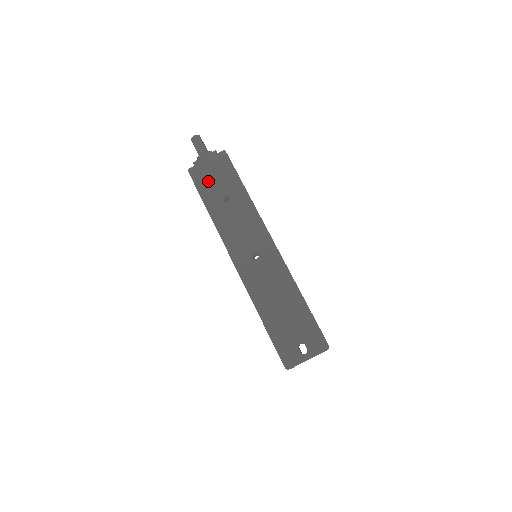
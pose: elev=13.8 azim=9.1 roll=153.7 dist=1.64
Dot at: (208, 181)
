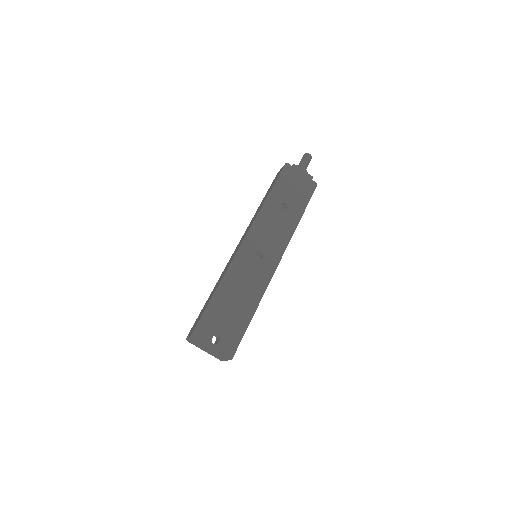
Dot at: (289, 183)
